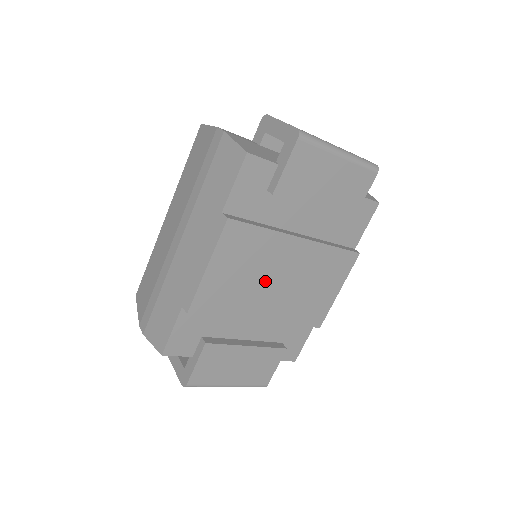
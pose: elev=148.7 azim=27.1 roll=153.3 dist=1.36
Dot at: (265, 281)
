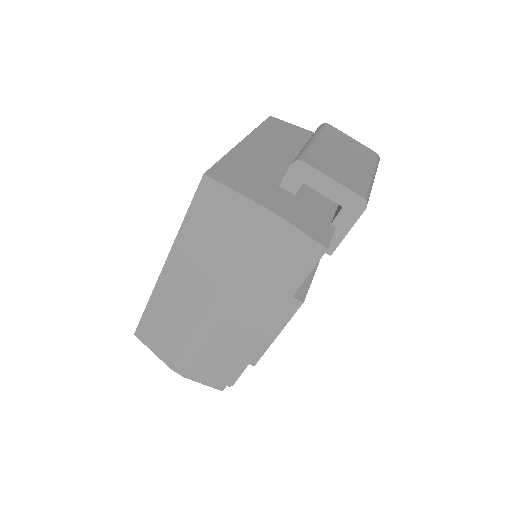
Dot at: occluded
